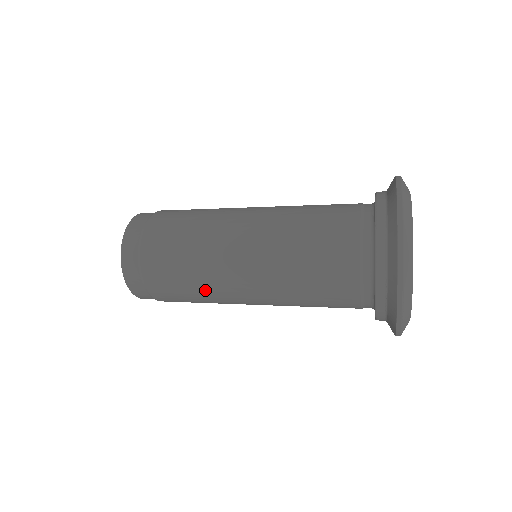
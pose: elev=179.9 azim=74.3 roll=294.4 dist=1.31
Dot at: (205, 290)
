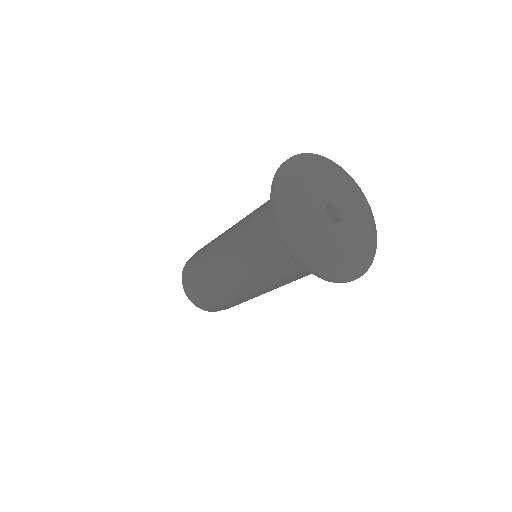
Dot at: (208, 255)
